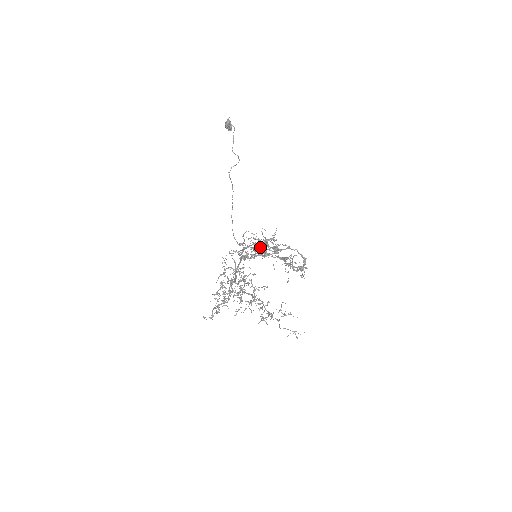
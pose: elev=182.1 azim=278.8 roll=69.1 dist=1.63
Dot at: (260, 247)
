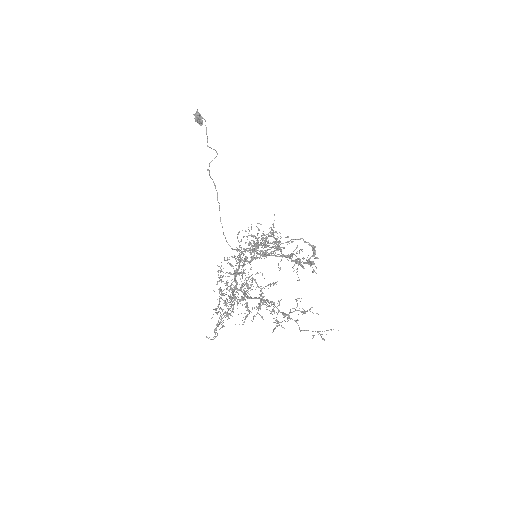
Dot at: (259, 244)
